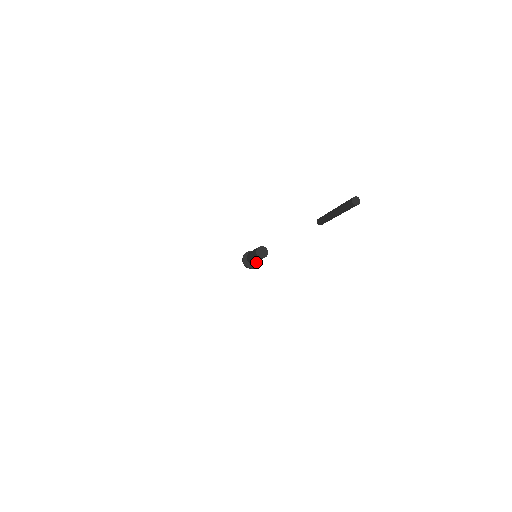
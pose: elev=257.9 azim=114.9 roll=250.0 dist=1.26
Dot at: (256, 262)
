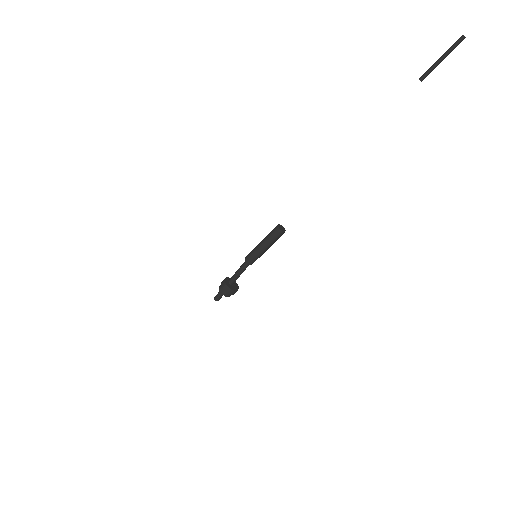
Dot at: (233, 288)
